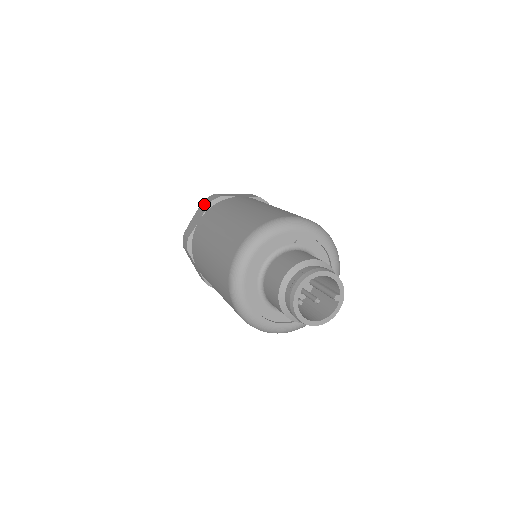
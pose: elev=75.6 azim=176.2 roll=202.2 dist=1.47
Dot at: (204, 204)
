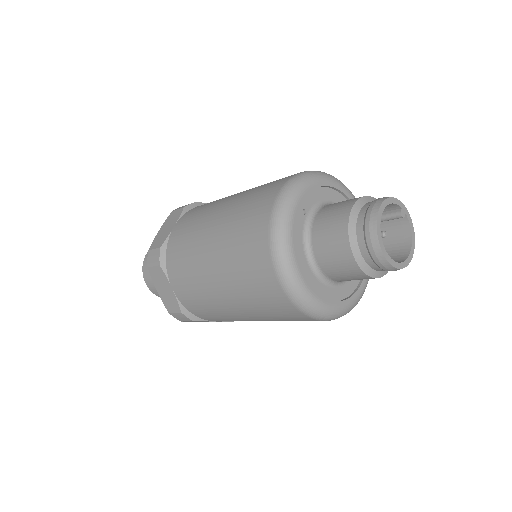
Dot at: (154, 271)
